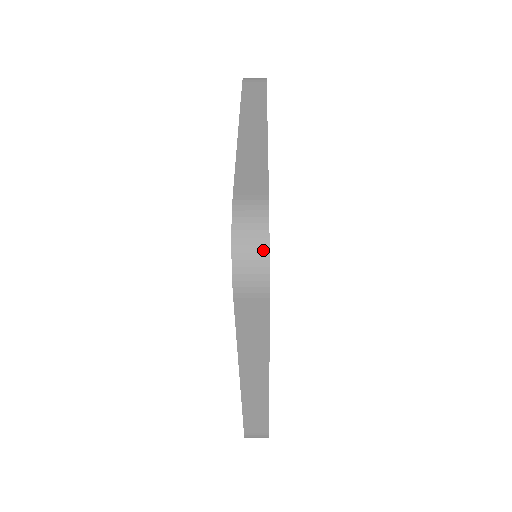
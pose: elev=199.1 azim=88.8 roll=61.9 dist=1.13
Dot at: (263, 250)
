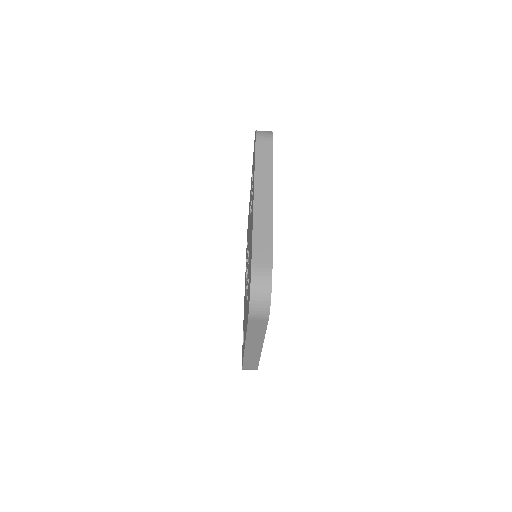
Dot at: (270, 131)
